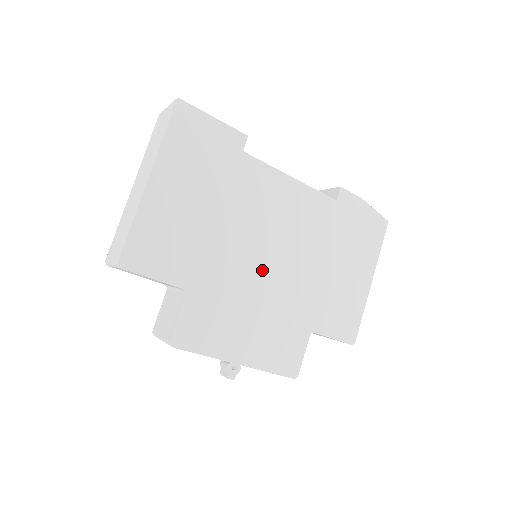
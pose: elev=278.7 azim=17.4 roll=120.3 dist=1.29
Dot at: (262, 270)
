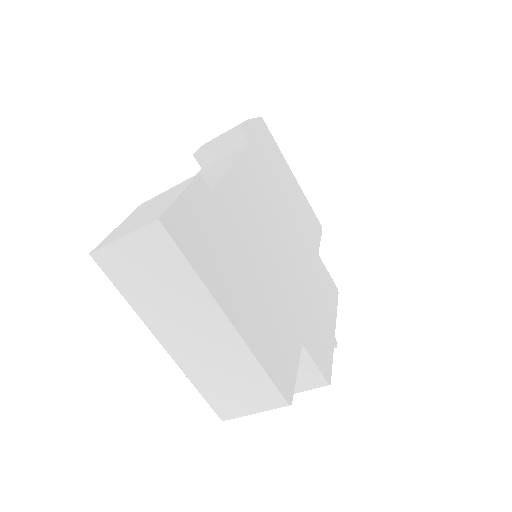
Dot at: (290, 261)
